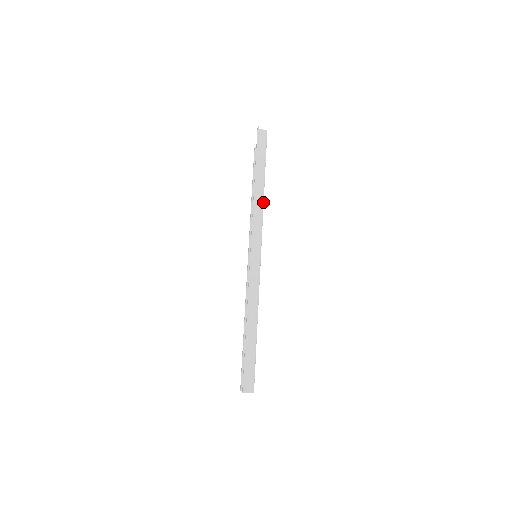
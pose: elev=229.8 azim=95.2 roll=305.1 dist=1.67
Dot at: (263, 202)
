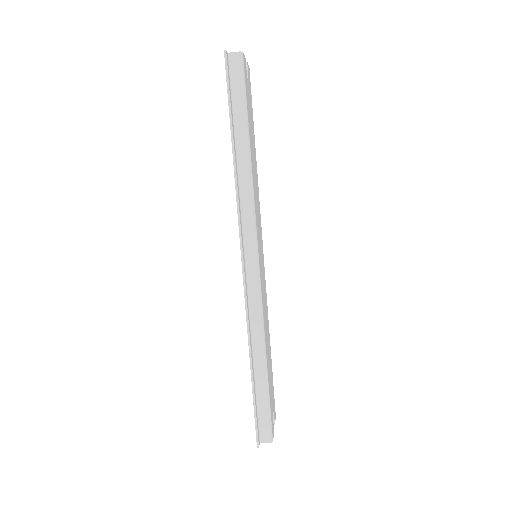
Dot at: (252, 182)
